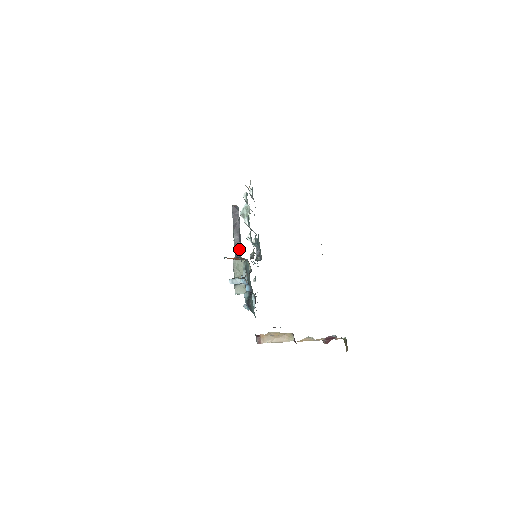
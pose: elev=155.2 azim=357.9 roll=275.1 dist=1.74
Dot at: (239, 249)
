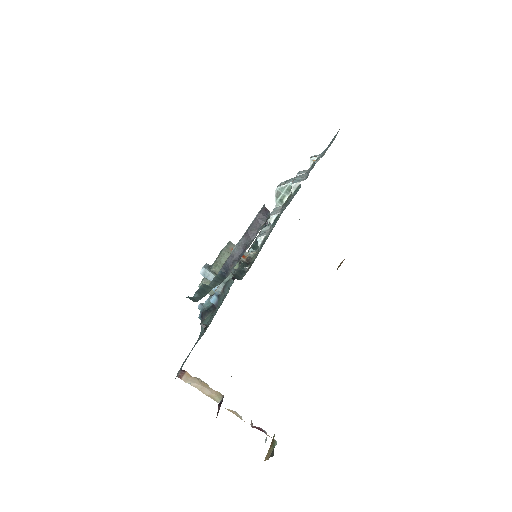
Dot at: (232, 265)
